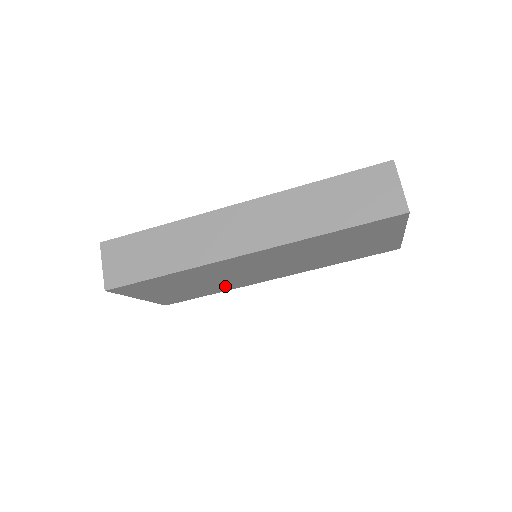
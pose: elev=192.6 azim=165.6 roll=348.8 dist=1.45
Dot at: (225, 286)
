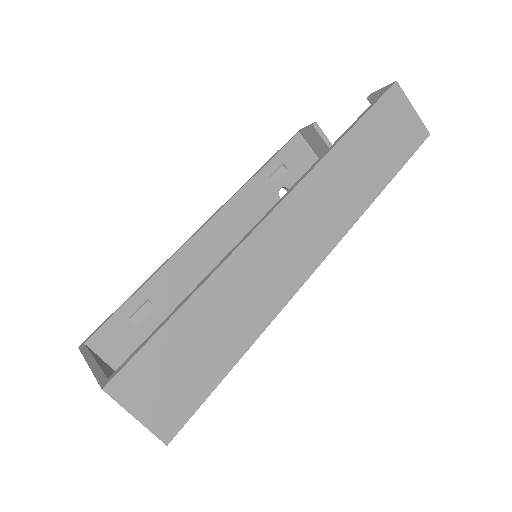
Dot at: occluded
